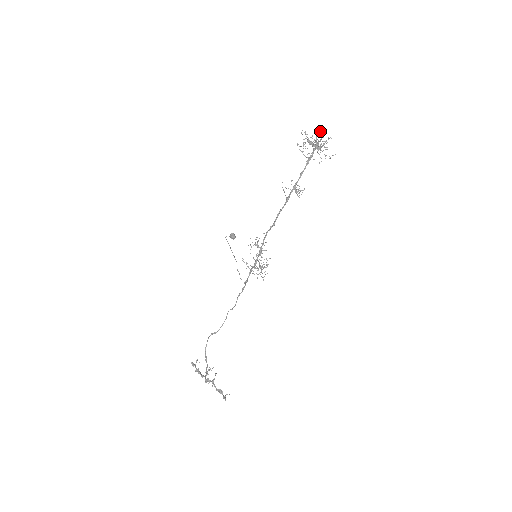
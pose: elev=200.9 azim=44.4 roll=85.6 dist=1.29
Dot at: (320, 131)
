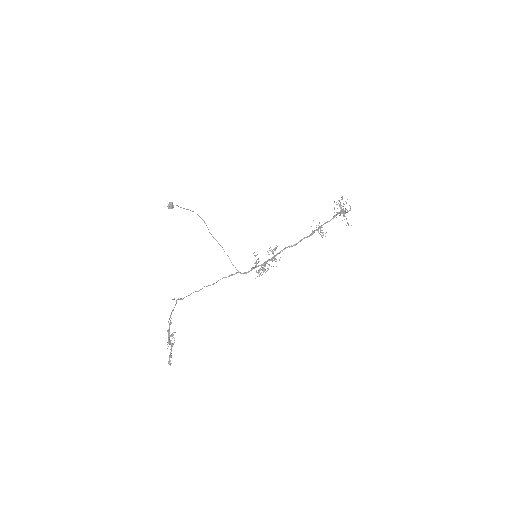
Dot at: occluded
